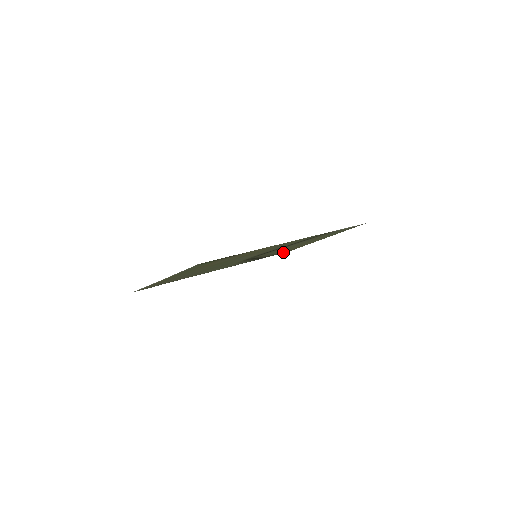
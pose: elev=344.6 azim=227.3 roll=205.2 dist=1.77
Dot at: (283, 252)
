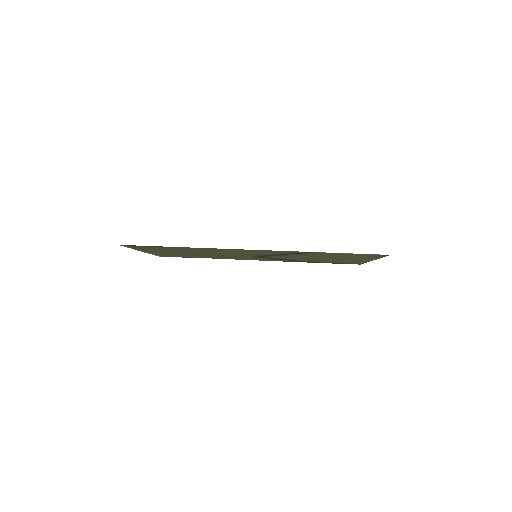
Dot at: (344, 263)
